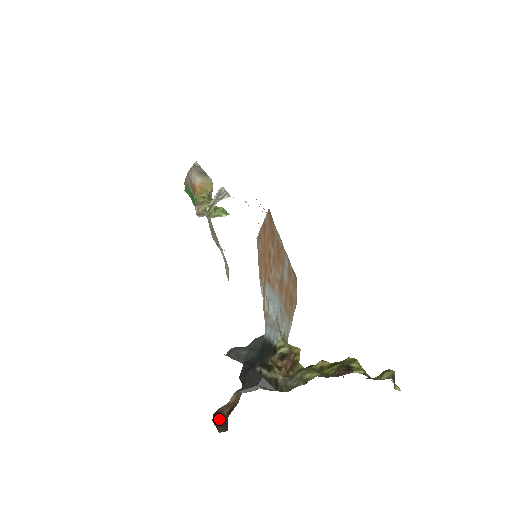
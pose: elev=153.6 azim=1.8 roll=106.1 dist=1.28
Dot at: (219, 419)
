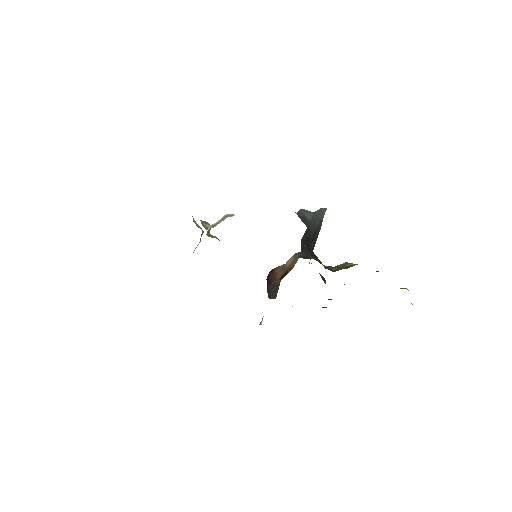
Dot at: (270, 284)
